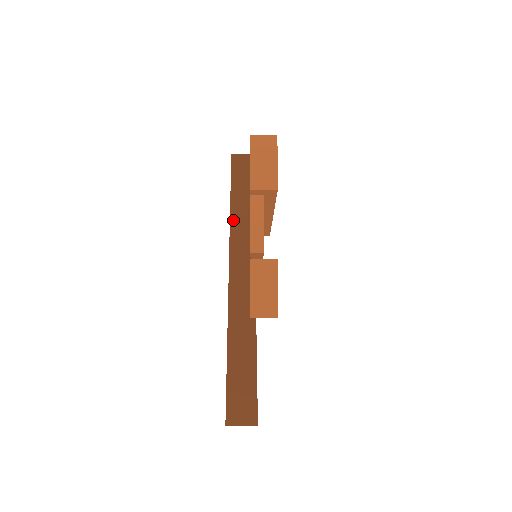
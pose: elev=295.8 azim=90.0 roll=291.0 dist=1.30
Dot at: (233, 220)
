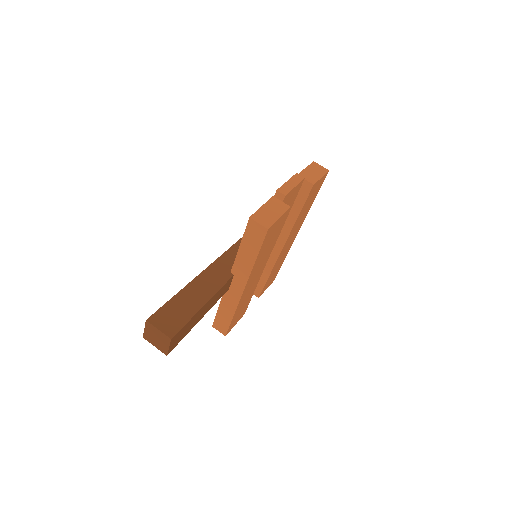
Dot at: occluded
